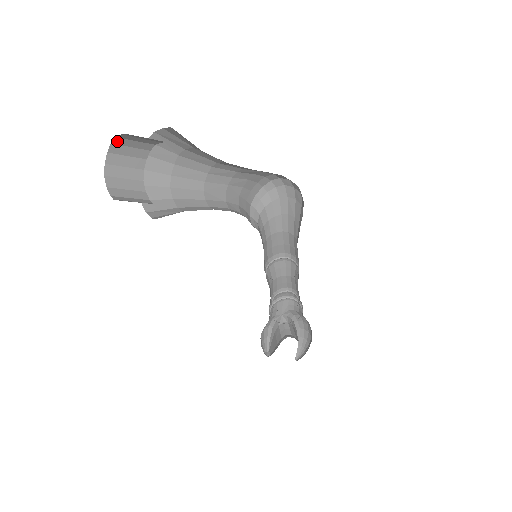
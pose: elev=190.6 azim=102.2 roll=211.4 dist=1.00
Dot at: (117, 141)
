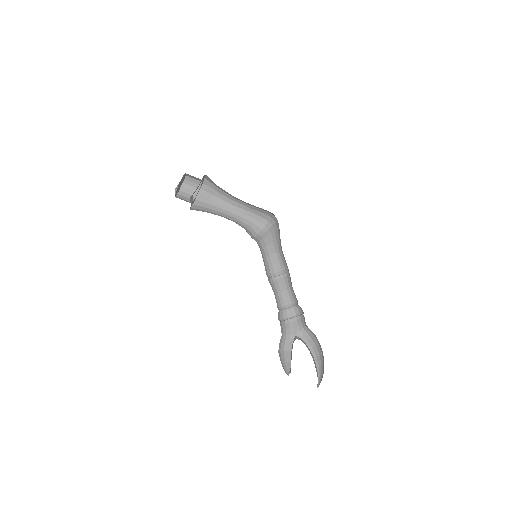
Dot at: (183, 186)
